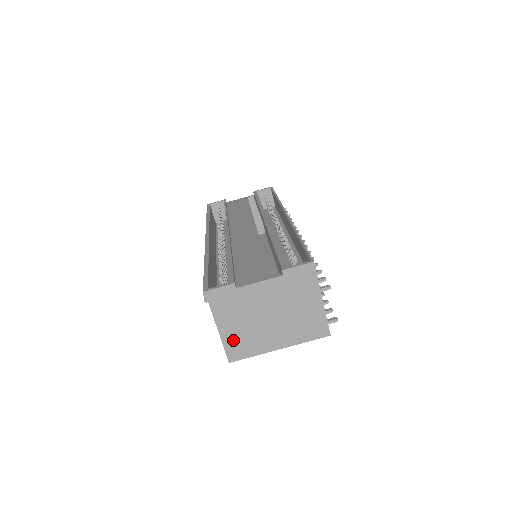
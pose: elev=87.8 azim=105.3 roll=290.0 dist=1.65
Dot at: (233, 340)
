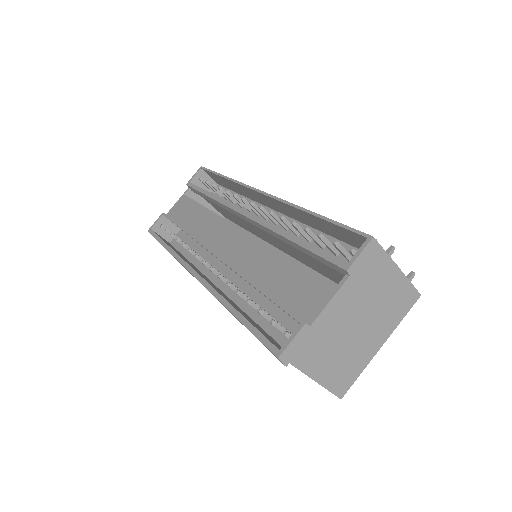
Dot at: (334, 376)
